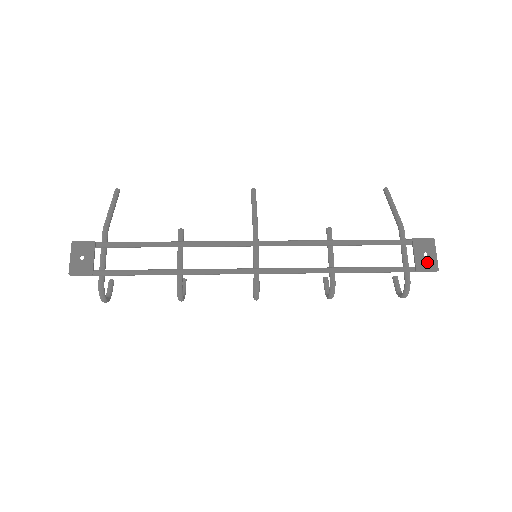
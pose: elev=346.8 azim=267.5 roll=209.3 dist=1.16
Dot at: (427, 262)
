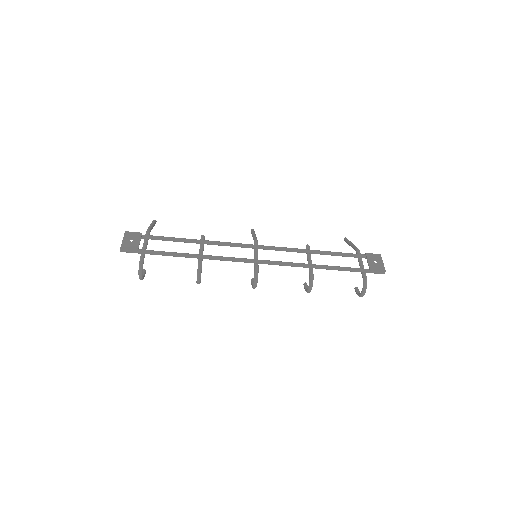
Dot at: (377, 266)
